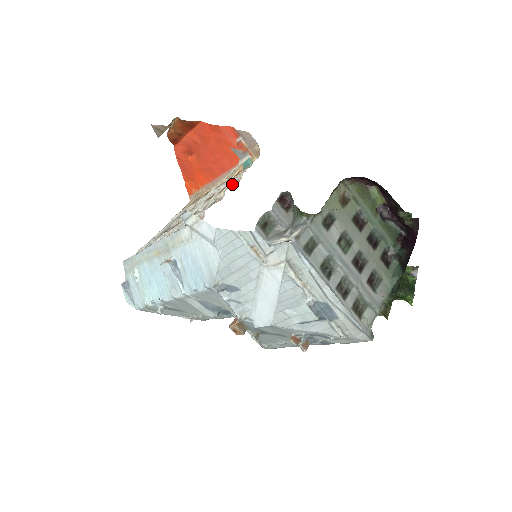
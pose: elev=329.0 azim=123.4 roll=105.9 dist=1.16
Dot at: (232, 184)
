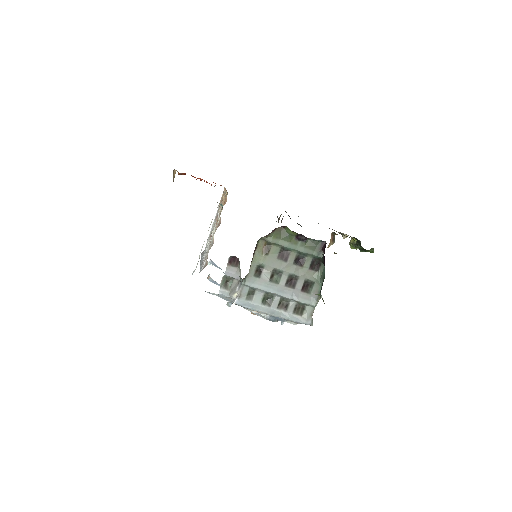
Dot at: (219, 222)
